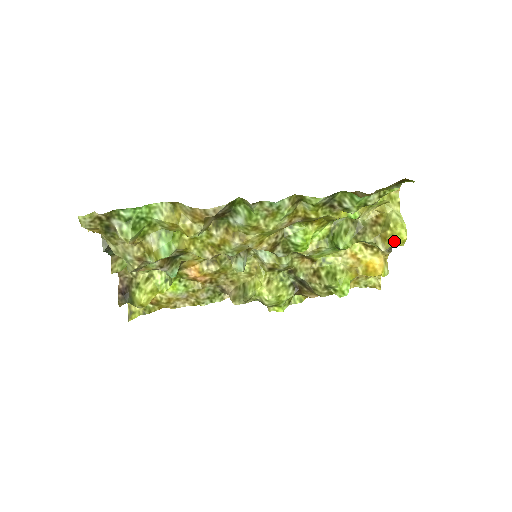
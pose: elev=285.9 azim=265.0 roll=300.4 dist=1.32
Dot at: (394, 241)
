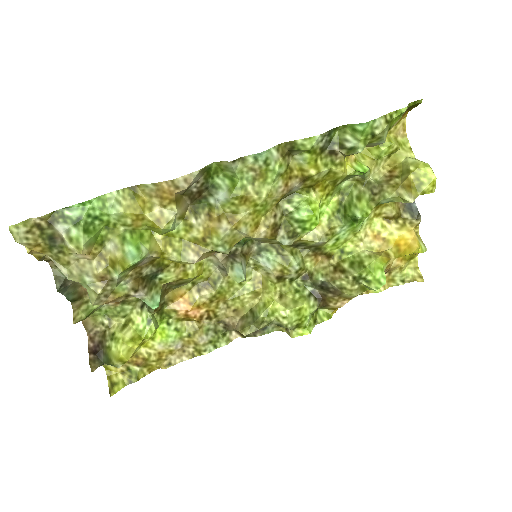
Dot at: (422, 186)
